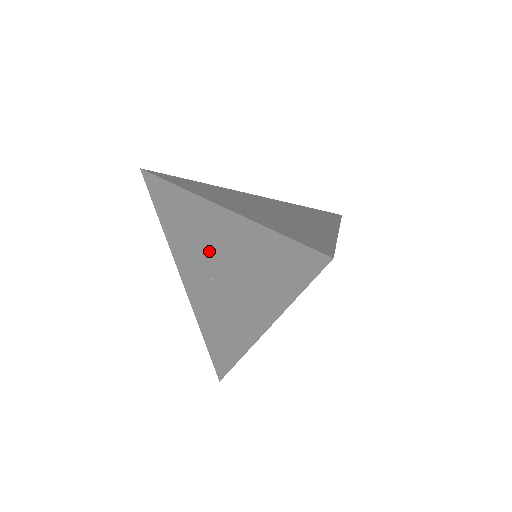
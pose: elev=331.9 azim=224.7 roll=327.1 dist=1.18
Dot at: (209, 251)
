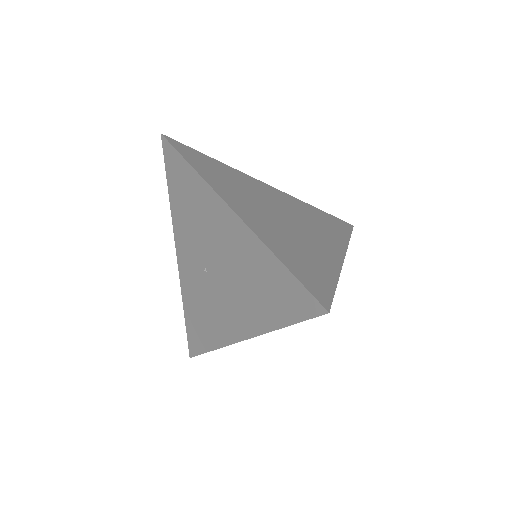
Dot at: (210, 244)
